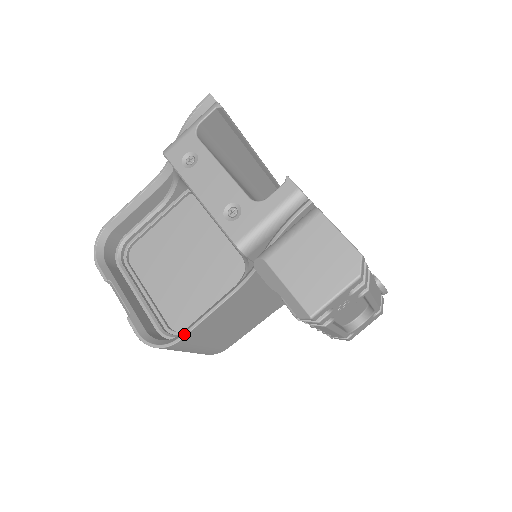
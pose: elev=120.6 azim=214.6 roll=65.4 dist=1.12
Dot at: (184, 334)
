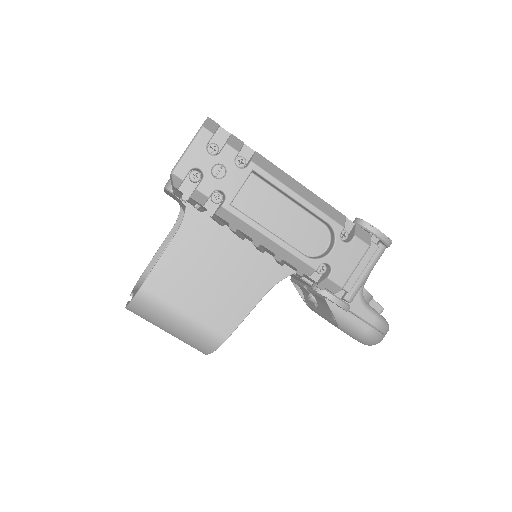
Dot at: (144, 281)
